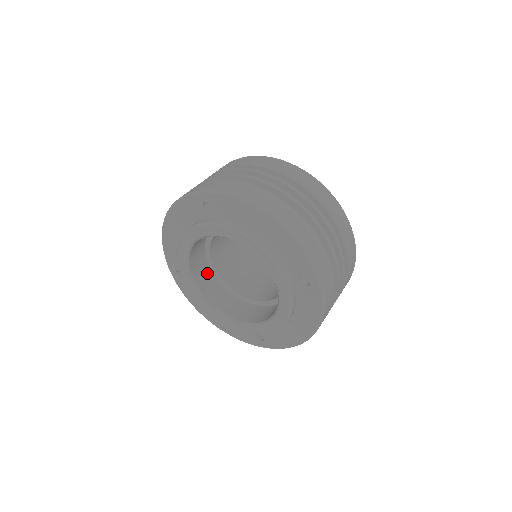
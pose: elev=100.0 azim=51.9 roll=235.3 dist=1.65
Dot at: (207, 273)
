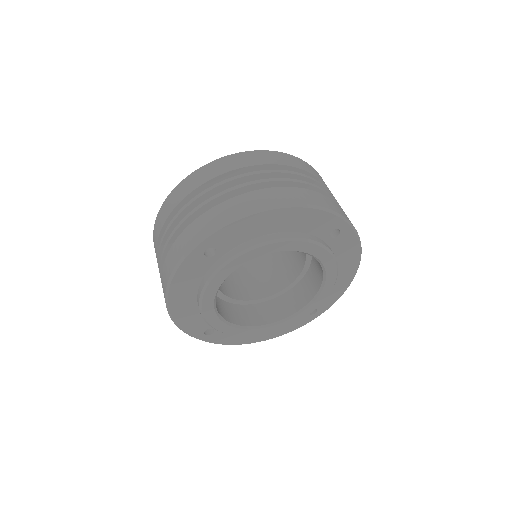
Dot at: (229, 308)
